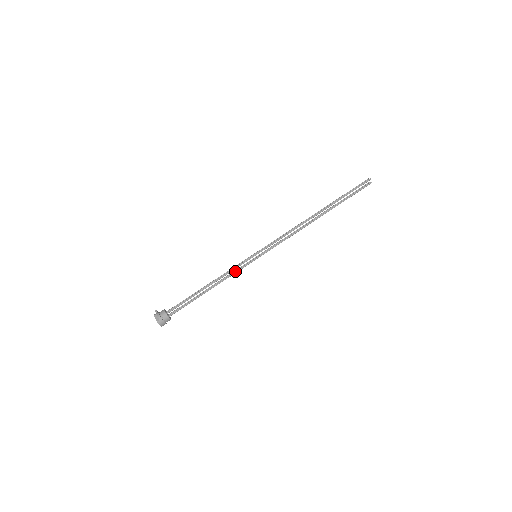
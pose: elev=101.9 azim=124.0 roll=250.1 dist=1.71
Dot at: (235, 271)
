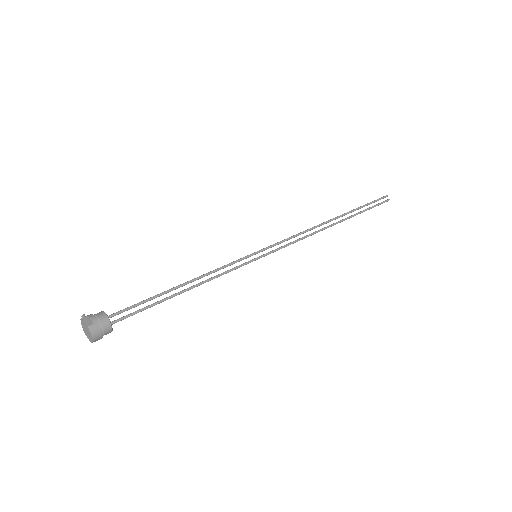
Dot at: occluded
